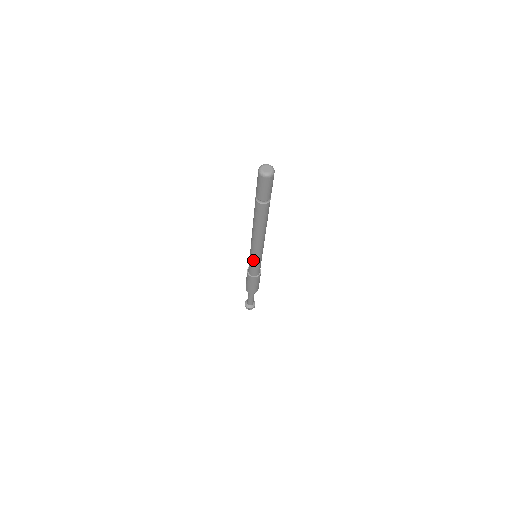
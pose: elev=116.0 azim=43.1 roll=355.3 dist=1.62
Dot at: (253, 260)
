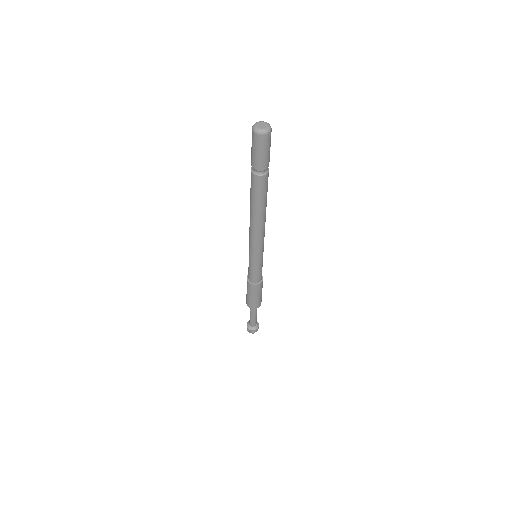
Dot at: (259, 261)
